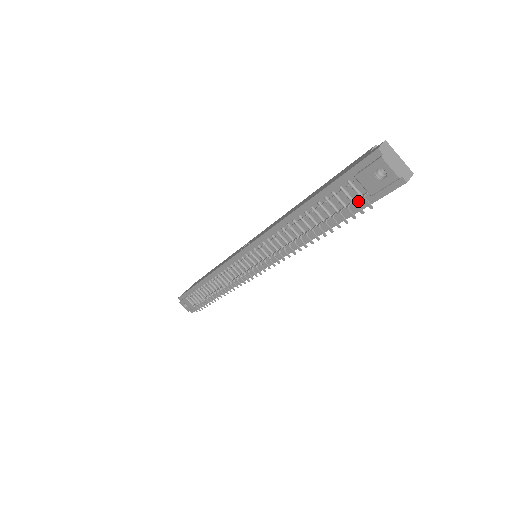
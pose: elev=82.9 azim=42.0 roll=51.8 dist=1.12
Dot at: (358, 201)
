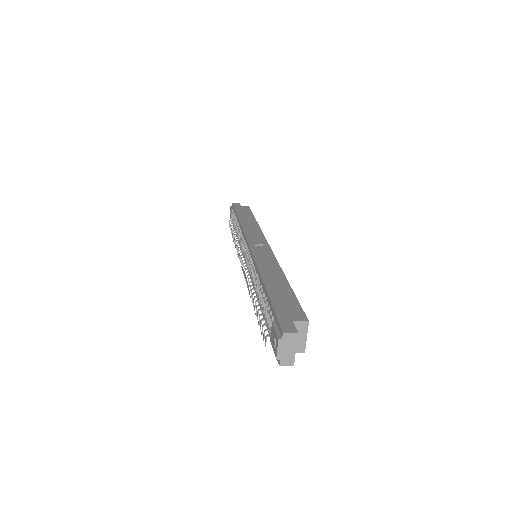
Dot at: occluded
